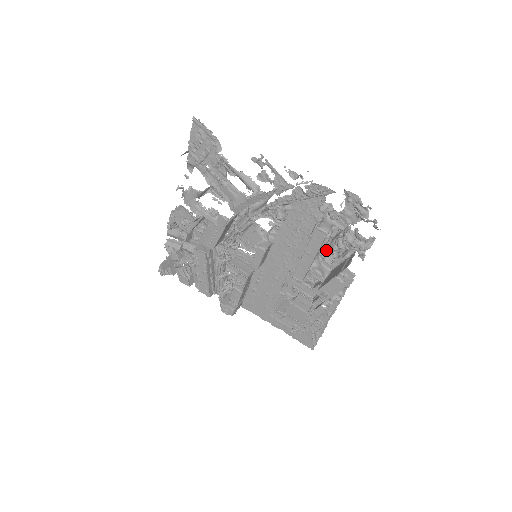
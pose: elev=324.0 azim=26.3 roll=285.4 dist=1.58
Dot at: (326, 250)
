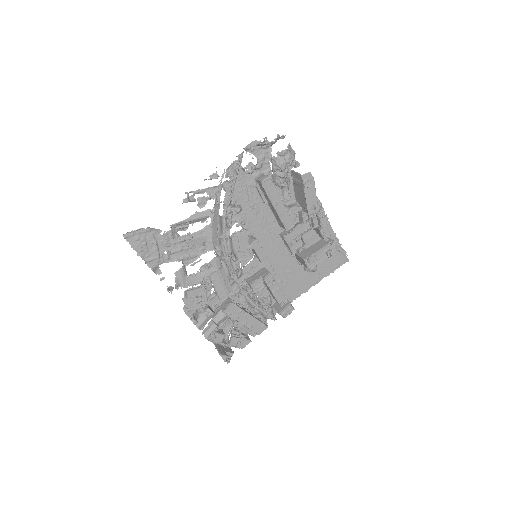
Dot at: (279, 194)
